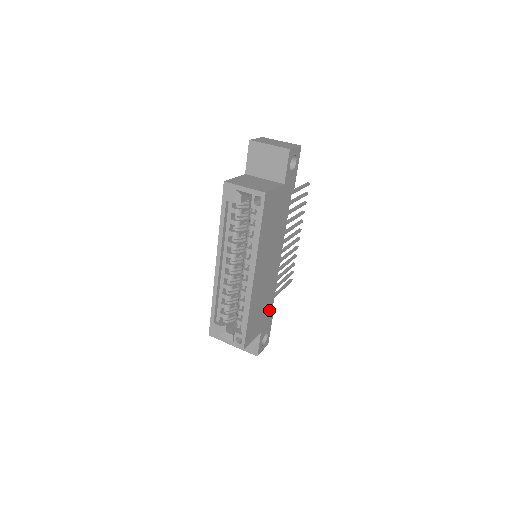
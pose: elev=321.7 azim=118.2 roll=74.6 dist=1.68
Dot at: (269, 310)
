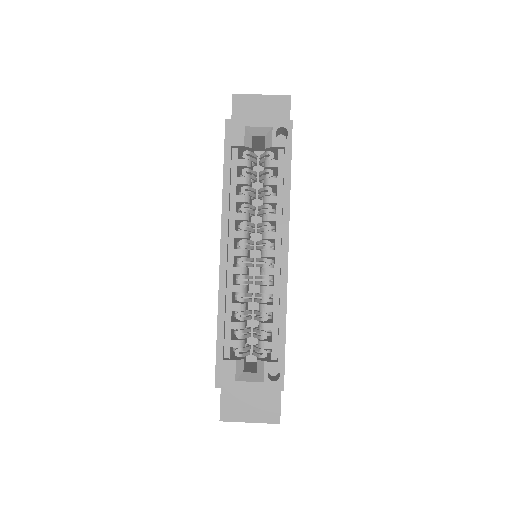
Dot at: occluded
